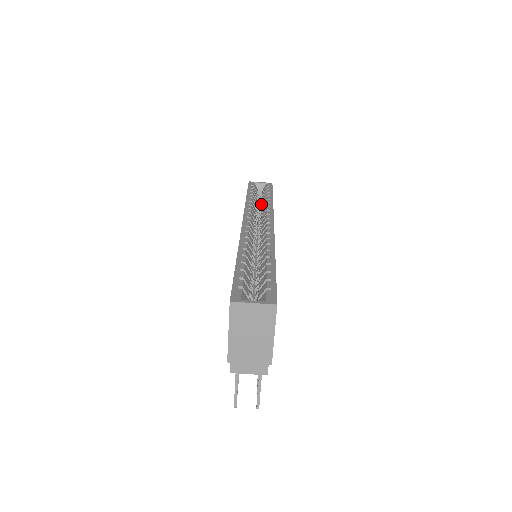
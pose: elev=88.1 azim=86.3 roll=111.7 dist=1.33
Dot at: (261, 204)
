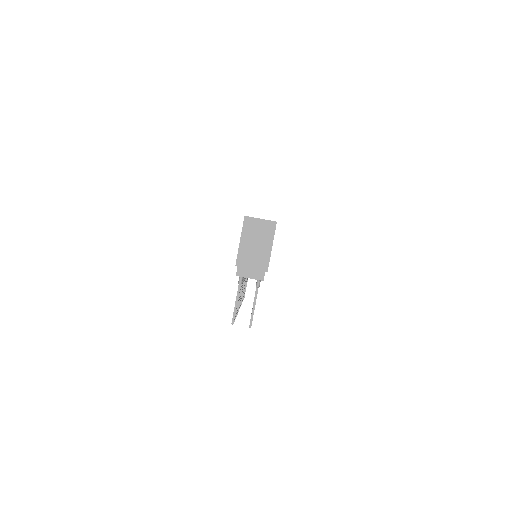
Dot at: occluded
